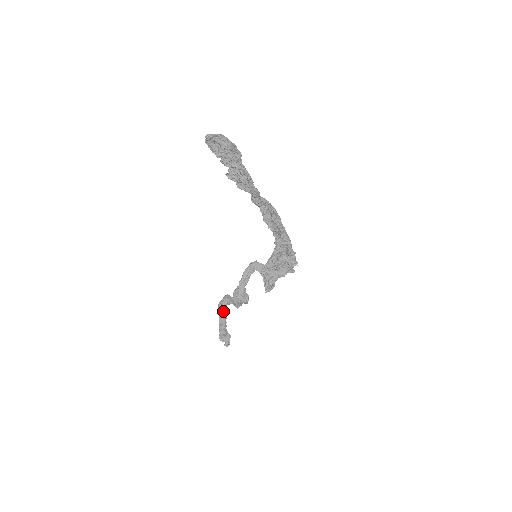
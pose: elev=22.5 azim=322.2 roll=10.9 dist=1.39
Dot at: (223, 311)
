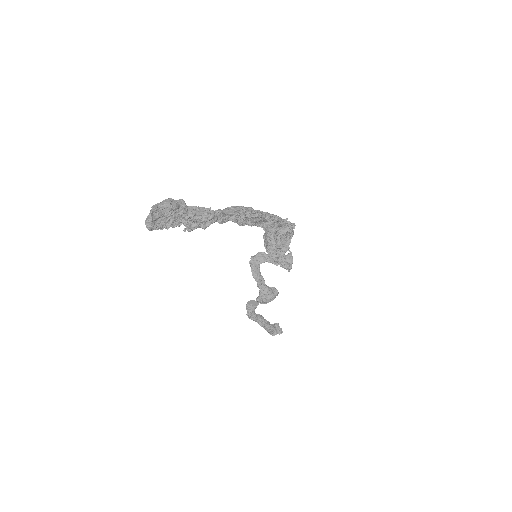
Dot at: (256, 316)
